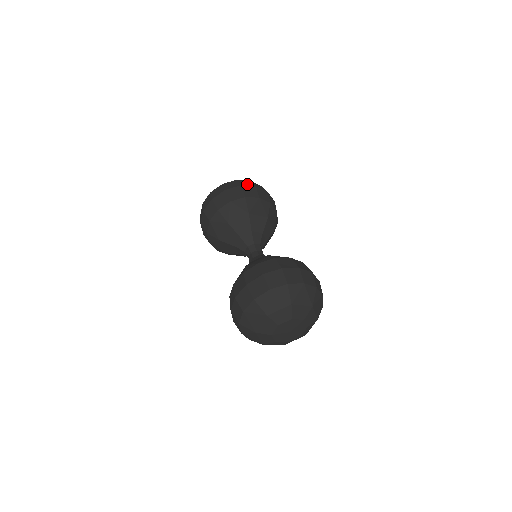
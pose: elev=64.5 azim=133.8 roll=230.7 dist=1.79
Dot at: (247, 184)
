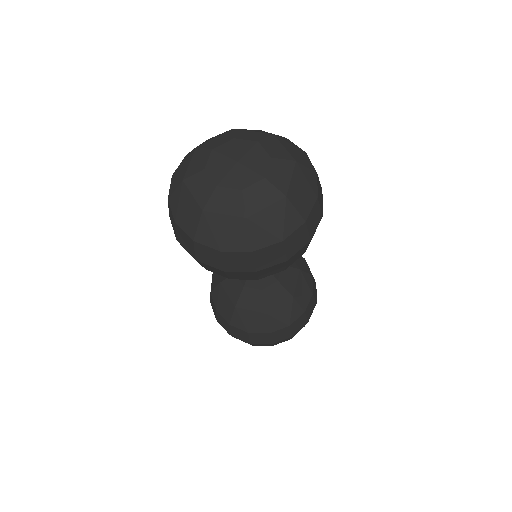
Dot at: occluded
